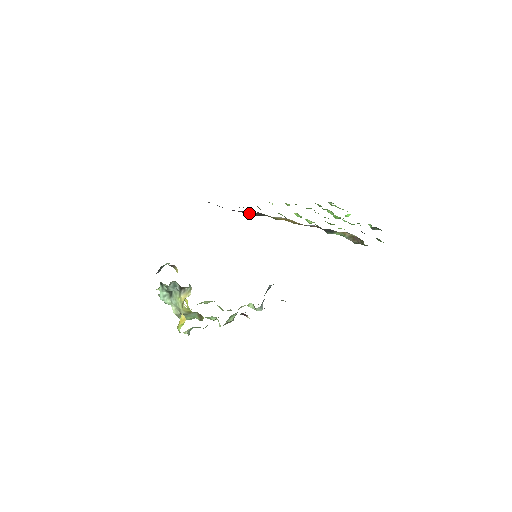
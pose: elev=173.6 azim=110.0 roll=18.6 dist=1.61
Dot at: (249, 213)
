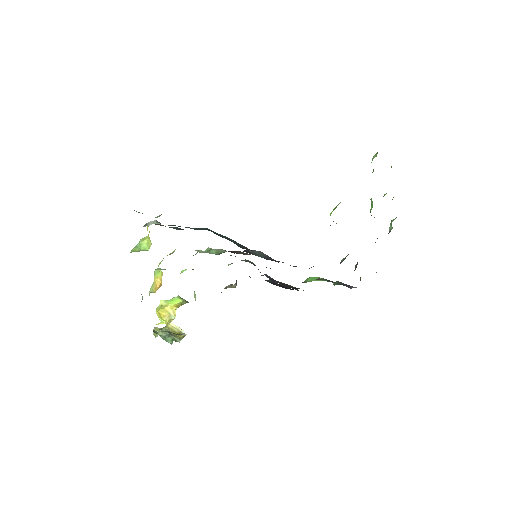
Dot at: occluded
